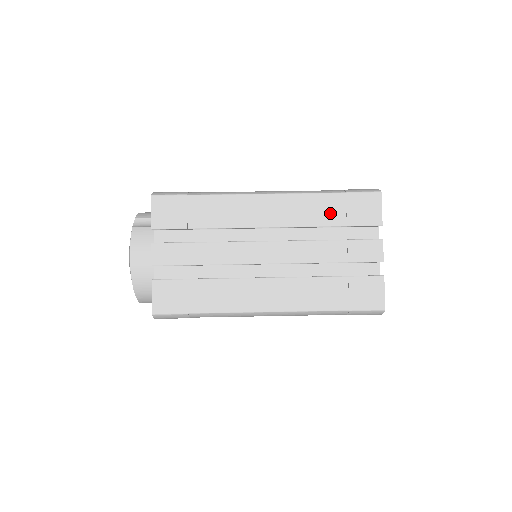
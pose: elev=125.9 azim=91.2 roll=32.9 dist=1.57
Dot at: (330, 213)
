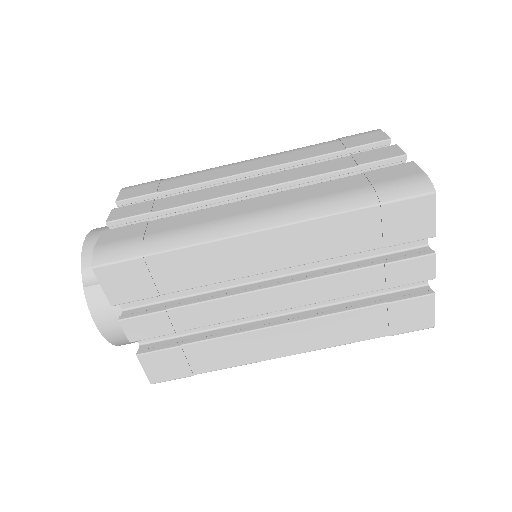
Dot at: (358, 236)
